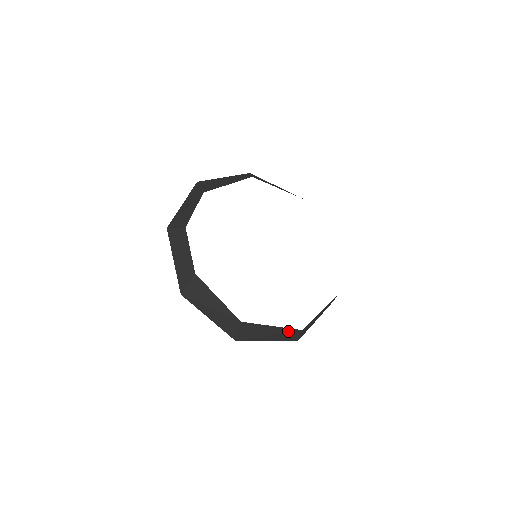
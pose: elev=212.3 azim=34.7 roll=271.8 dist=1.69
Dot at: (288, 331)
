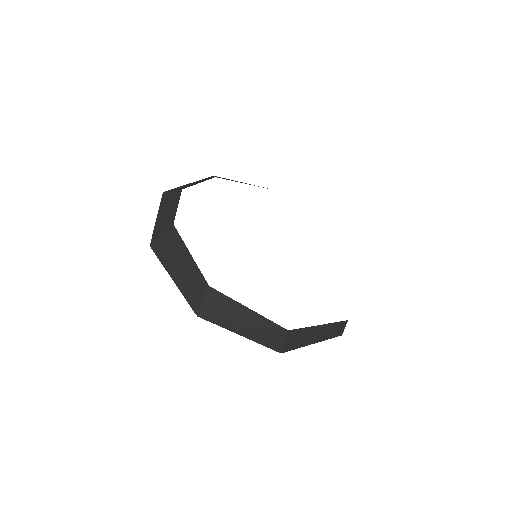
Dot at: (269, 325)
